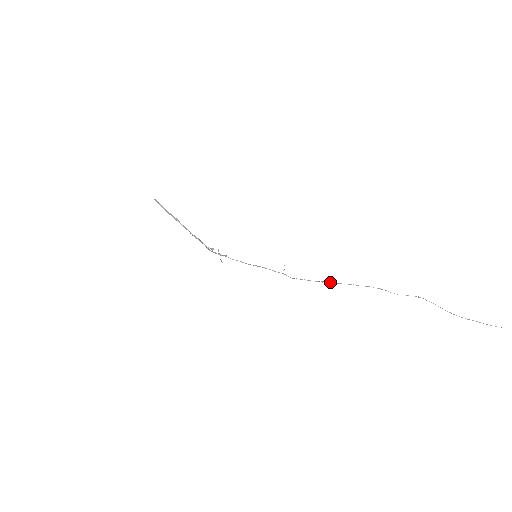
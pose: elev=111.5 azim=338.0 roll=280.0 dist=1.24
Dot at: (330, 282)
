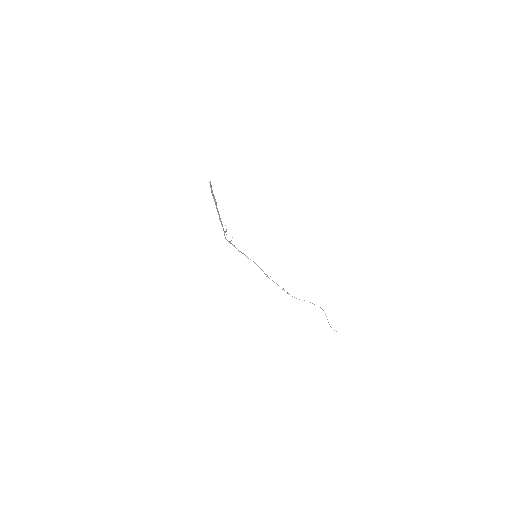
Dot at: (288, 293)
